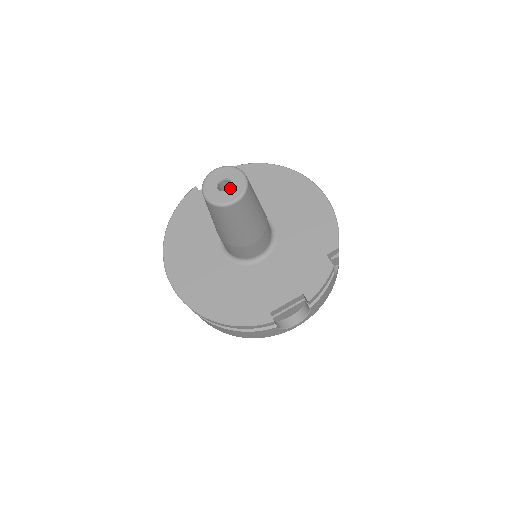
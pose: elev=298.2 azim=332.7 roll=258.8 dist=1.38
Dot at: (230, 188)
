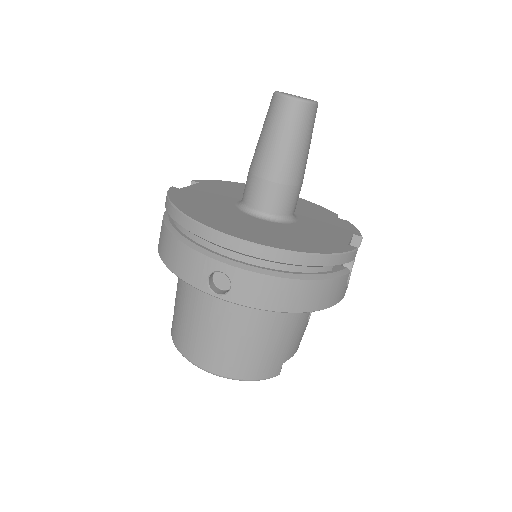
Dot at: occluded
